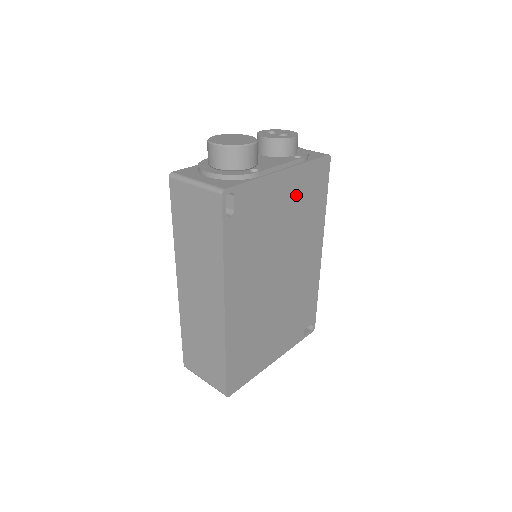
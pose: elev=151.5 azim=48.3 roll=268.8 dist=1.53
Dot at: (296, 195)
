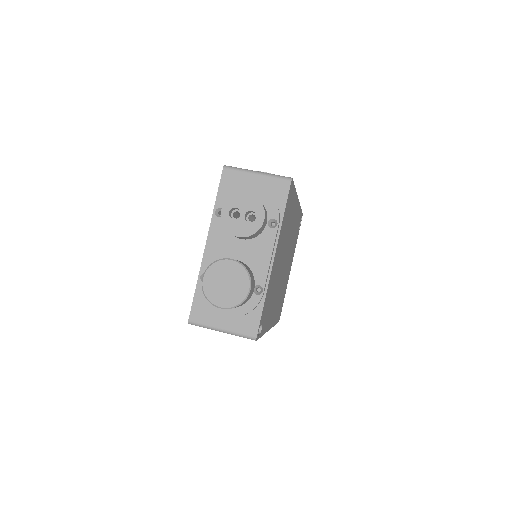
Dot at: (282, 239)
